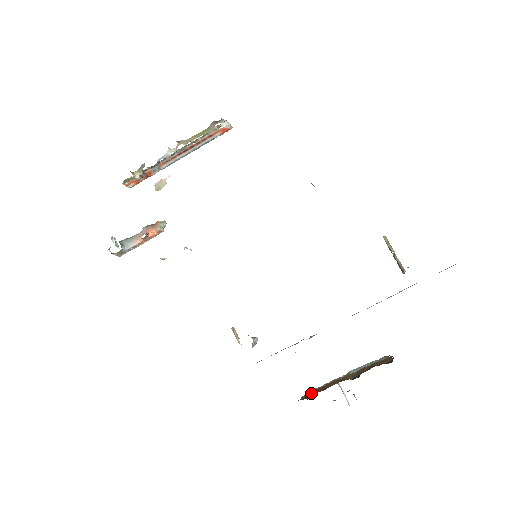
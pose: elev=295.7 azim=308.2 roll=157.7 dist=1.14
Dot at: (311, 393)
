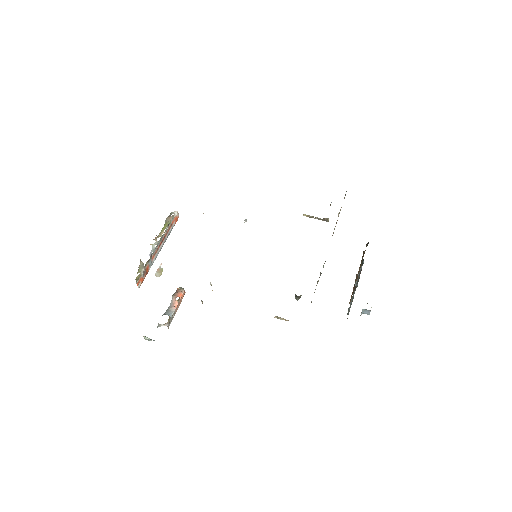
Dot at: (351, 297)
